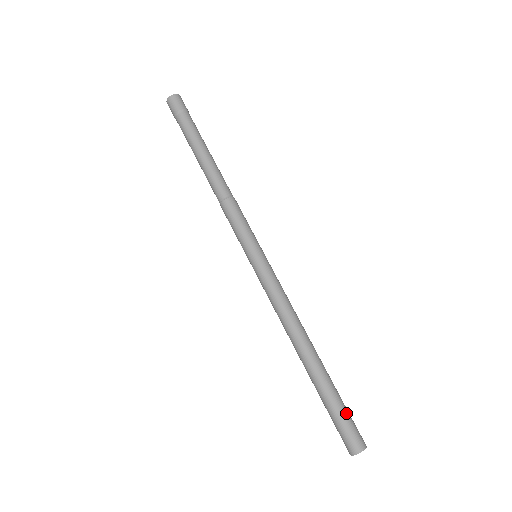
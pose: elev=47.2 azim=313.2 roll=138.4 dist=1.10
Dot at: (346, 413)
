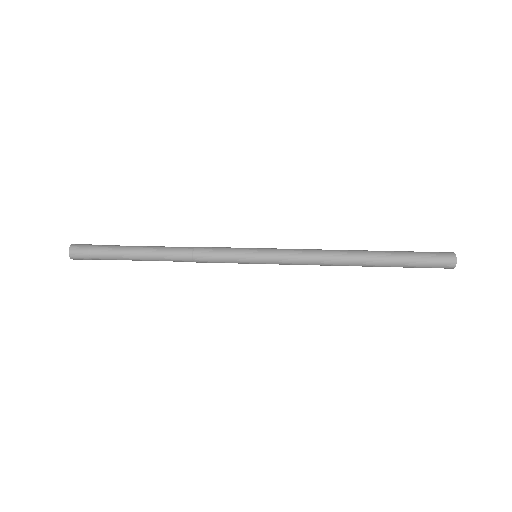
Dot at: (421, 253)
